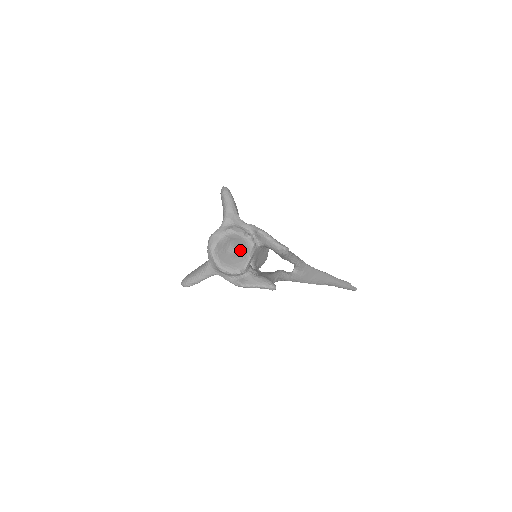
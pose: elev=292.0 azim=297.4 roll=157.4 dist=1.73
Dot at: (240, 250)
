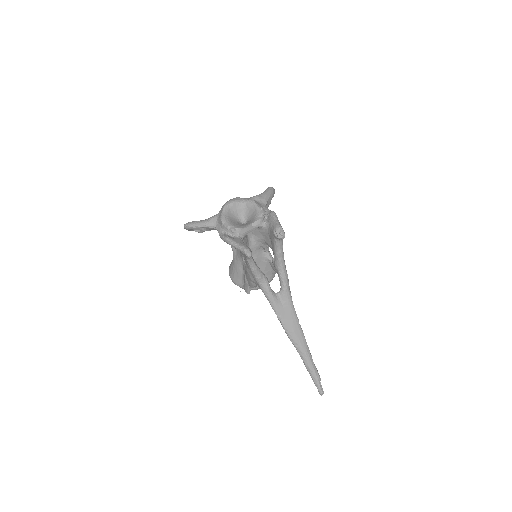
Dot at: (248, 222)
